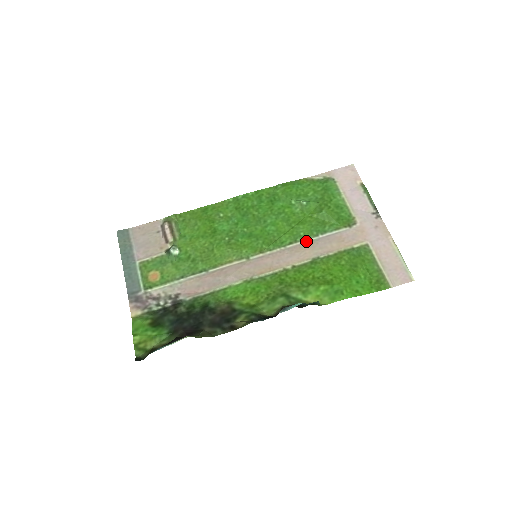
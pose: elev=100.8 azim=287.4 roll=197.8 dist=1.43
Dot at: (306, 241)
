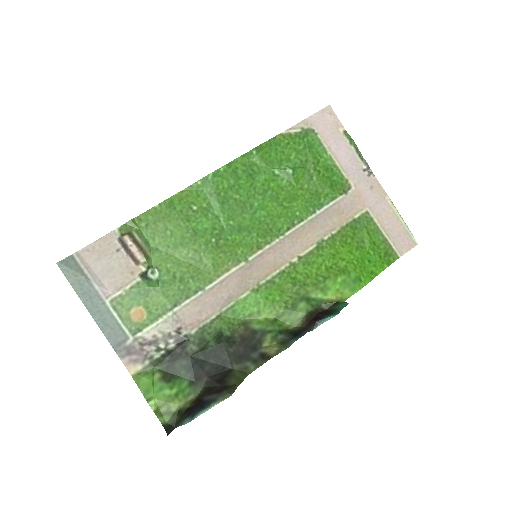
Dot at: (304, 222)
